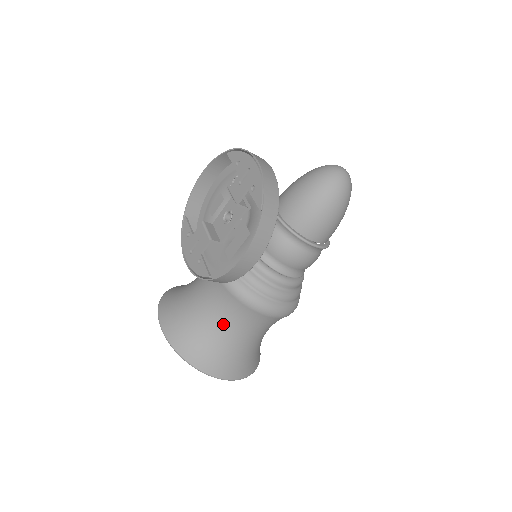
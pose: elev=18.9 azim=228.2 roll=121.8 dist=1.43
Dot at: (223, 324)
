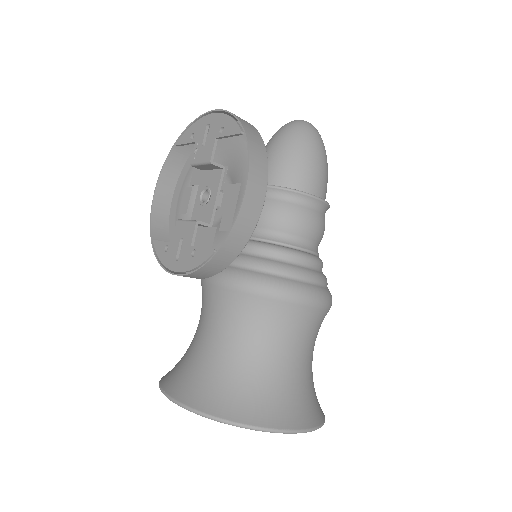
Dot at: (256, 347)
